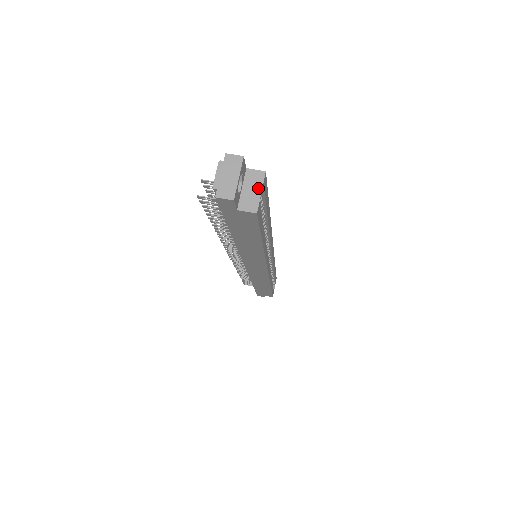
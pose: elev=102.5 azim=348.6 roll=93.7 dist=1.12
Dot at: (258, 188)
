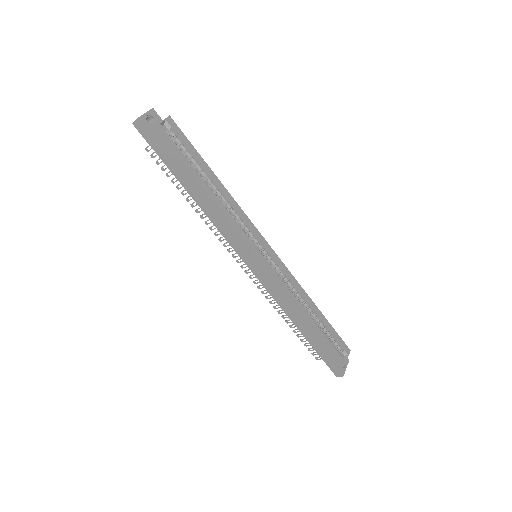
Dot at: (162, 121)
